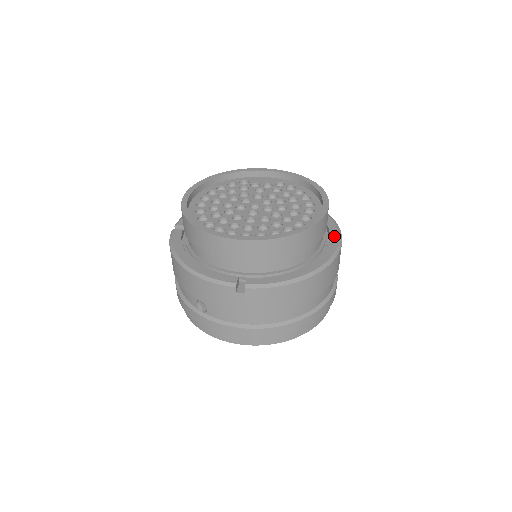
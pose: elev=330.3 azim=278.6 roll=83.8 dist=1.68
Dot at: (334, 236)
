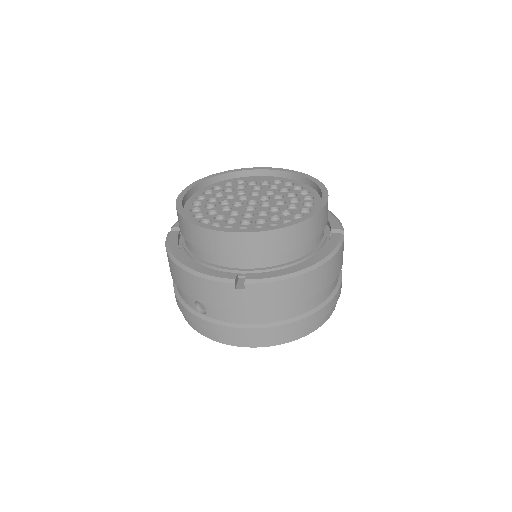
Dot at: (336, 230)
